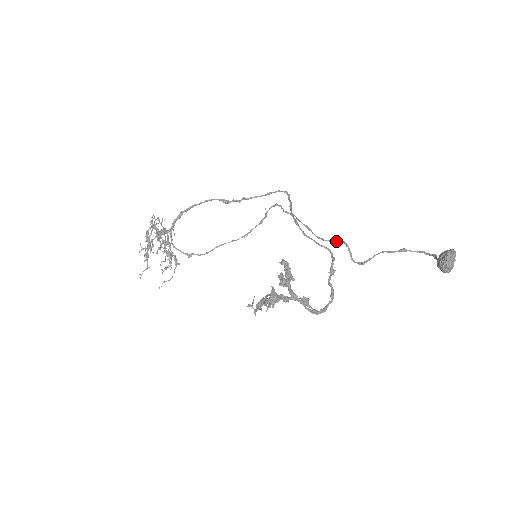
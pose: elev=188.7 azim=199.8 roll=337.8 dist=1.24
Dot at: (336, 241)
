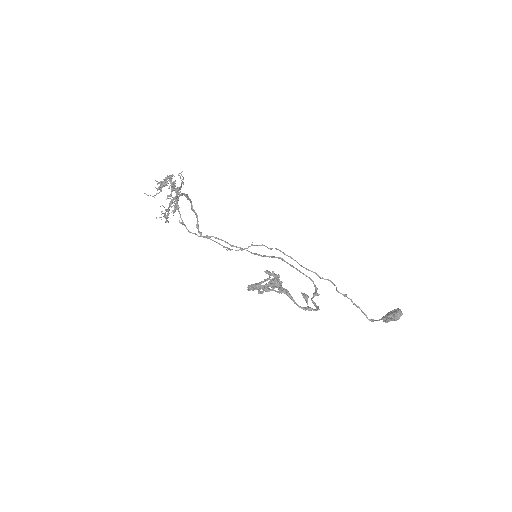
Dot at: occluded
